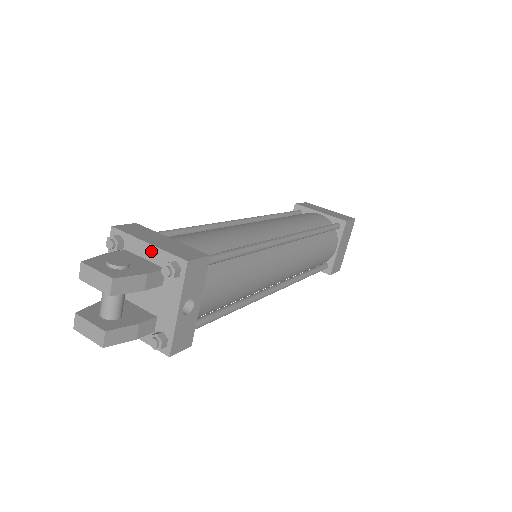
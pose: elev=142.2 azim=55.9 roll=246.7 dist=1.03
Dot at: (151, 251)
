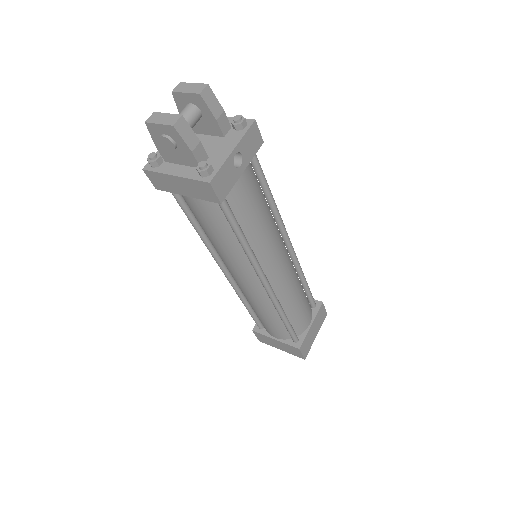
Dot at: occluded
